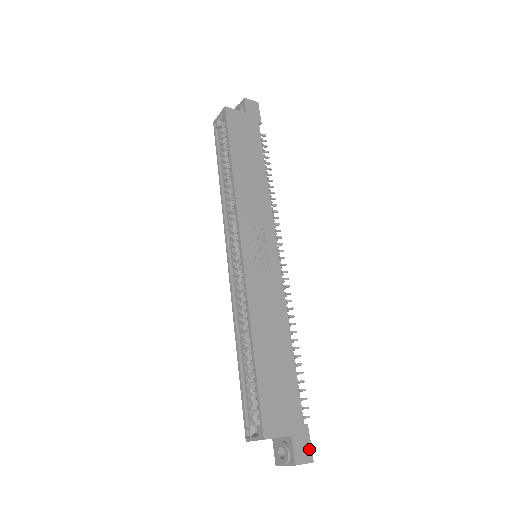
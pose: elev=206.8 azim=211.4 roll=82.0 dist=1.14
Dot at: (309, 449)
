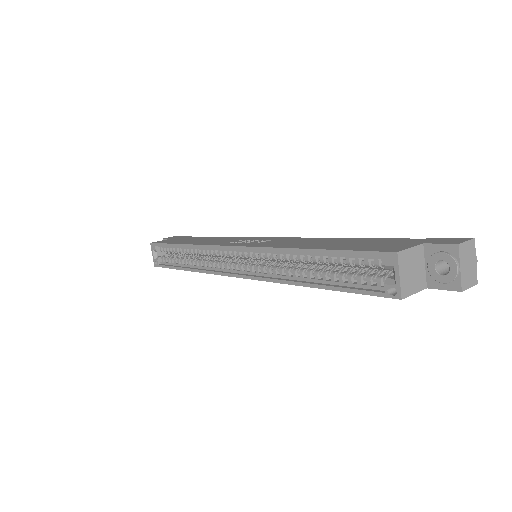
Dot at: (455, 239)
